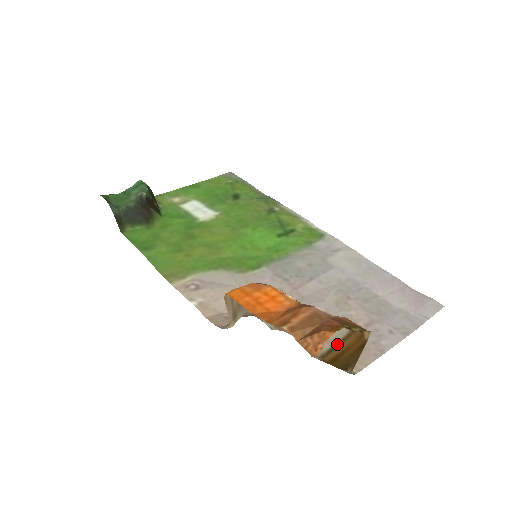
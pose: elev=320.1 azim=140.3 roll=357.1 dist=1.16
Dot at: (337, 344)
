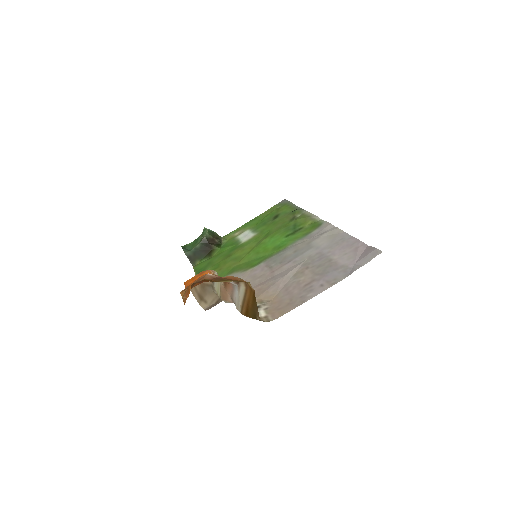
Dot at: (244, 299)
